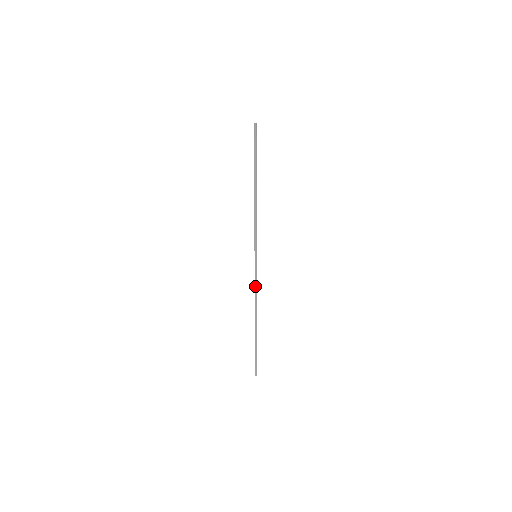
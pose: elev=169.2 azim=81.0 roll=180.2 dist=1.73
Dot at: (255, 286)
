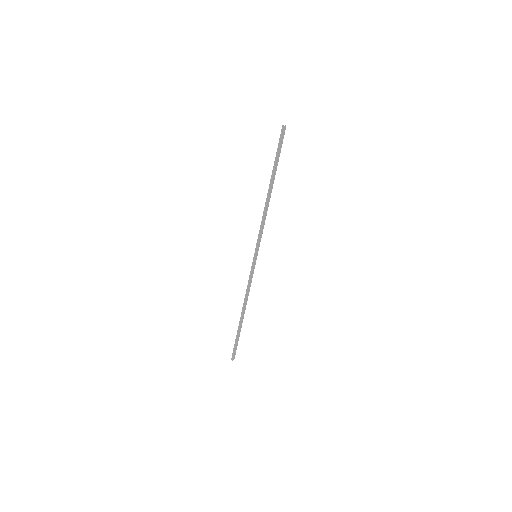
Dot at: (248, 283)
